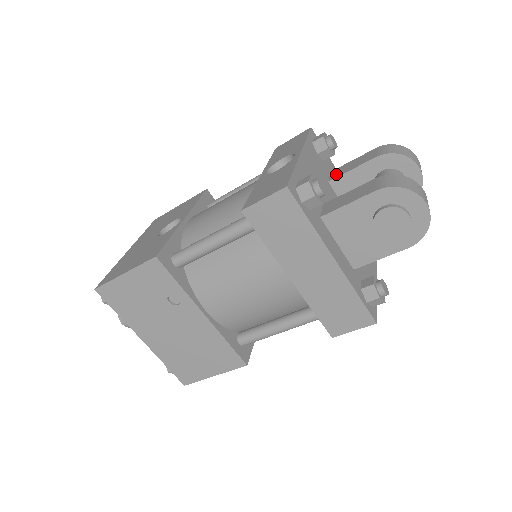
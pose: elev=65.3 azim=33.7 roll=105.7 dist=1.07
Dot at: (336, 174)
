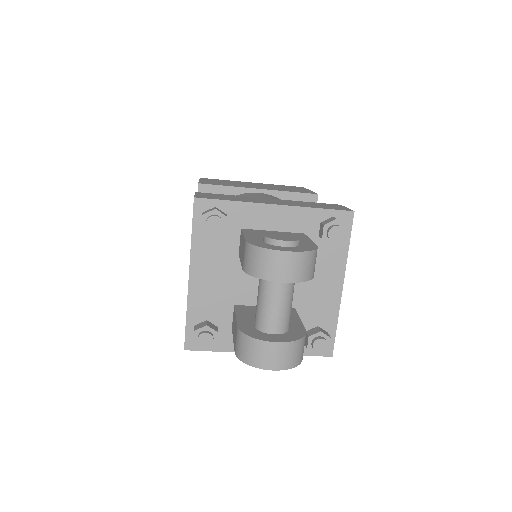
Dot at: (239, 248)
